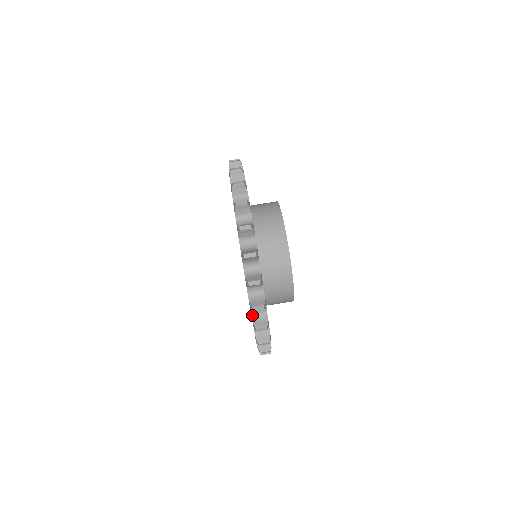
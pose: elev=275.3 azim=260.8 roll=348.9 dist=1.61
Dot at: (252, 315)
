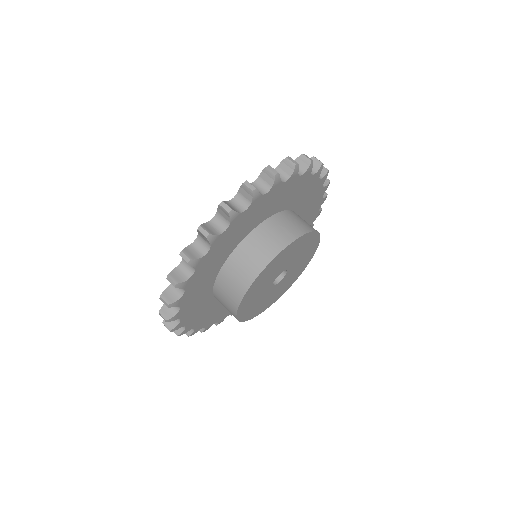
Dot at: occluded
